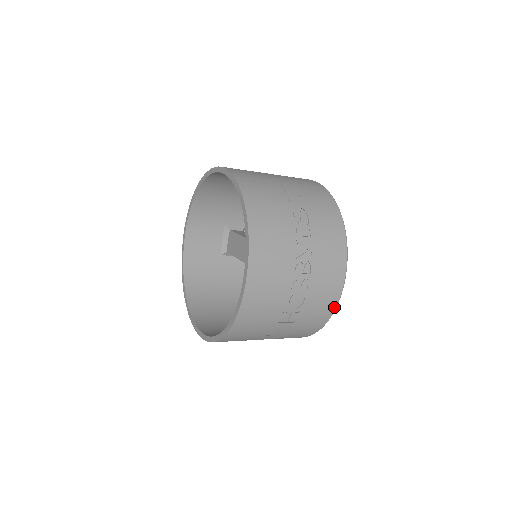
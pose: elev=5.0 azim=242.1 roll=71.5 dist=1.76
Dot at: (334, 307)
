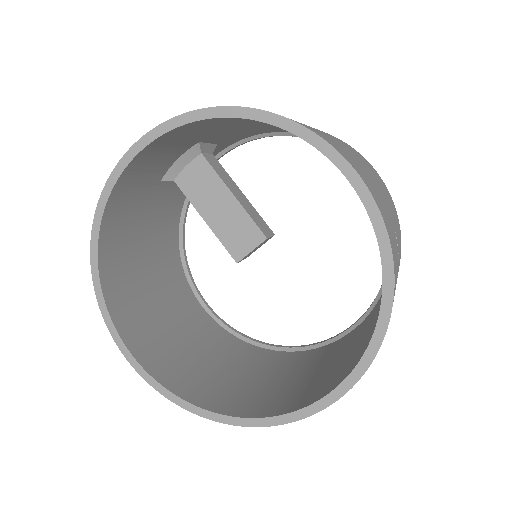
Dot at: occluded
